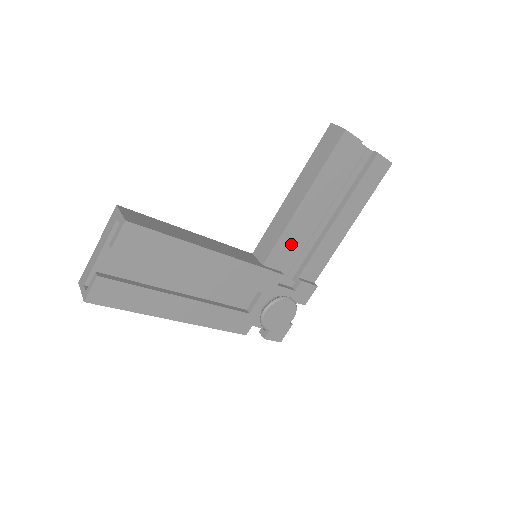
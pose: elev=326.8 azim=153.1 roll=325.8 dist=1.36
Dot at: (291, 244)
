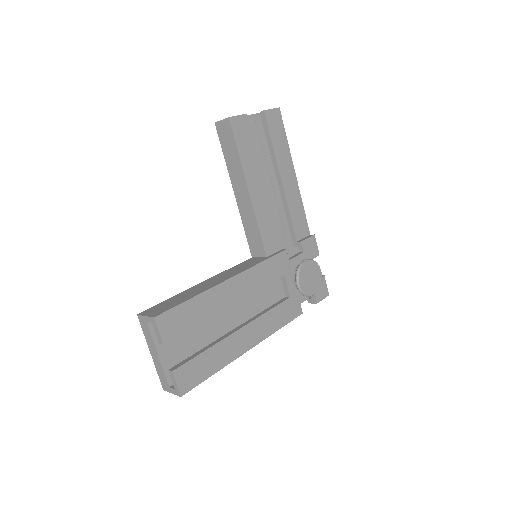
Dot at: (270, 225)
